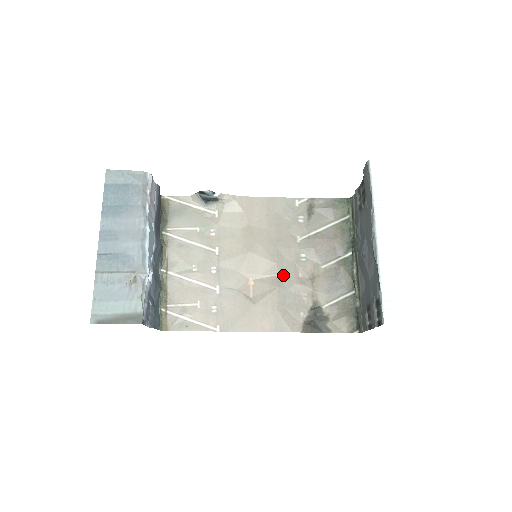
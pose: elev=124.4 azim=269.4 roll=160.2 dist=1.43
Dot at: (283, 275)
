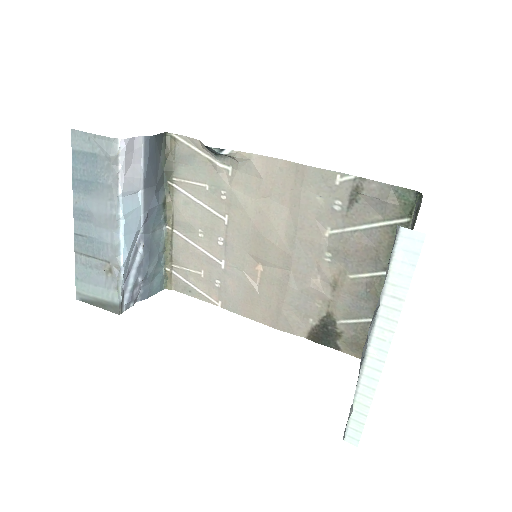
Dot at: (297, 272)
